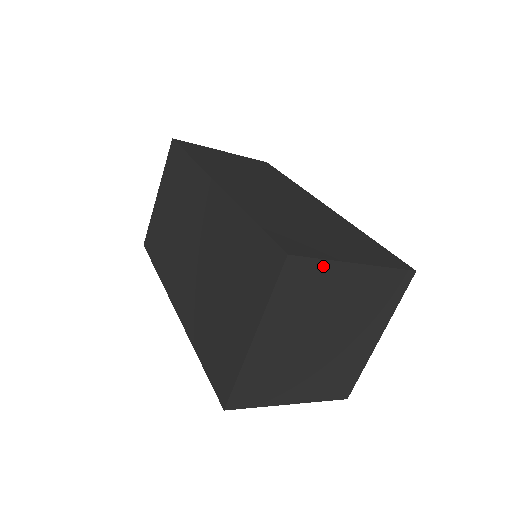
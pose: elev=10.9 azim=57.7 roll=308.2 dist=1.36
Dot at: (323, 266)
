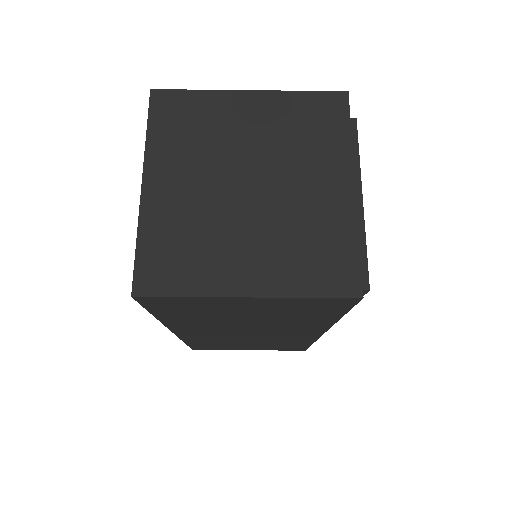
Dot at: (201, 97)
